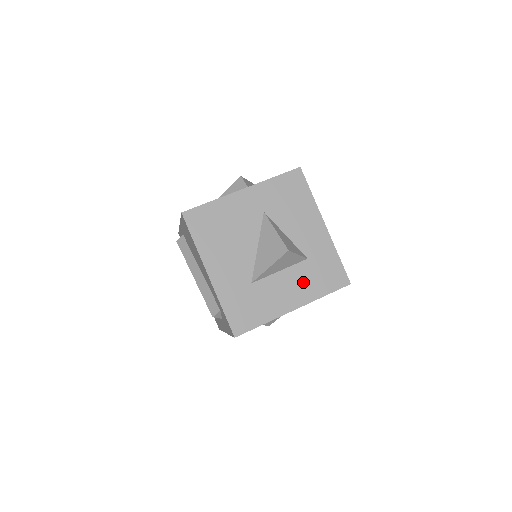
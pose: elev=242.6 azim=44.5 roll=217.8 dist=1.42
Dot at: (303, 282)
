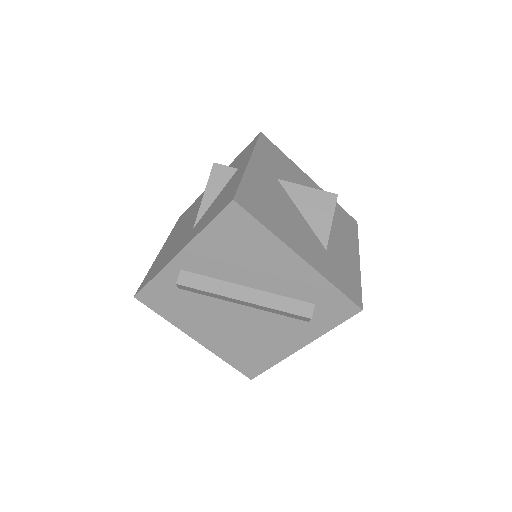
Dot at: (343, 233)
